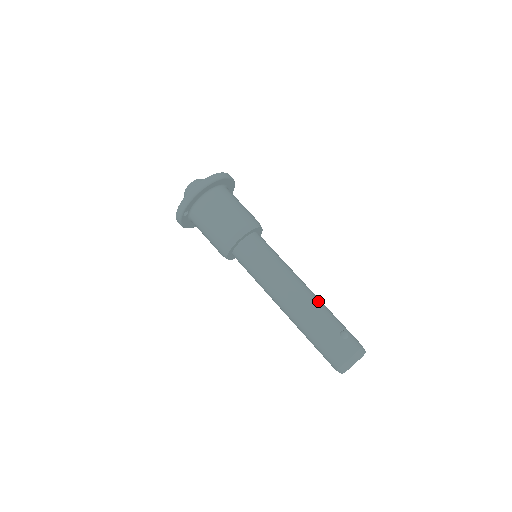
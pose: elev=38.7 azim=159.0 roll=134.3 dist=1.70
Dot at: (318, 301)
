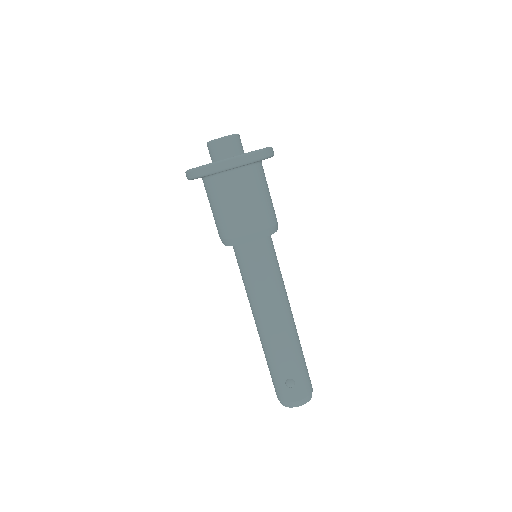
Dot at: (285, 342)
